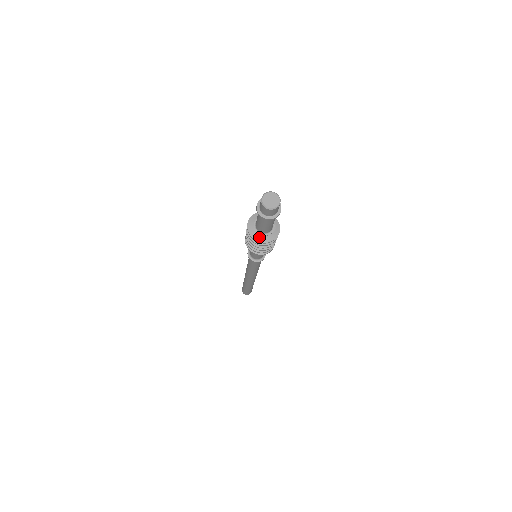
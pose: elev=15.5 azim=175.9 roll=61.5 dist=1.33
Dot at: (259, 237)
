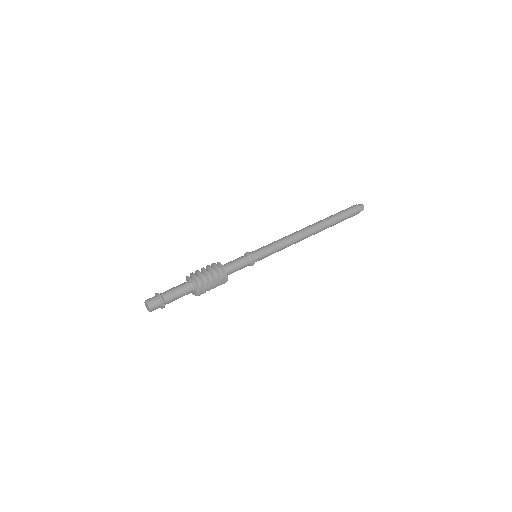
Dot at: (194, 294)
